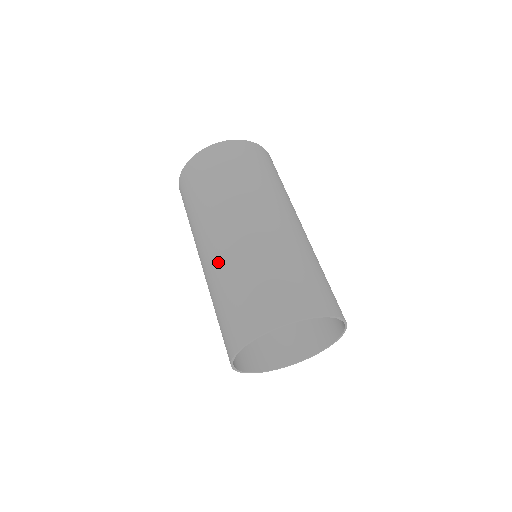
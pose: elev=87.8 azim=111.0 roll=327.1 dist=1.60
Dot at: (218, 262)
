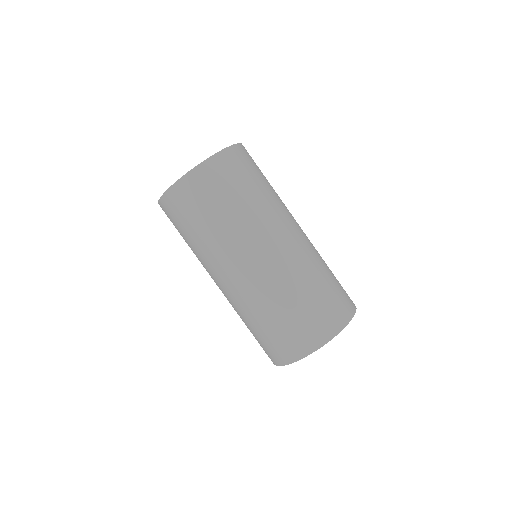
Dot at: (256, 289)
